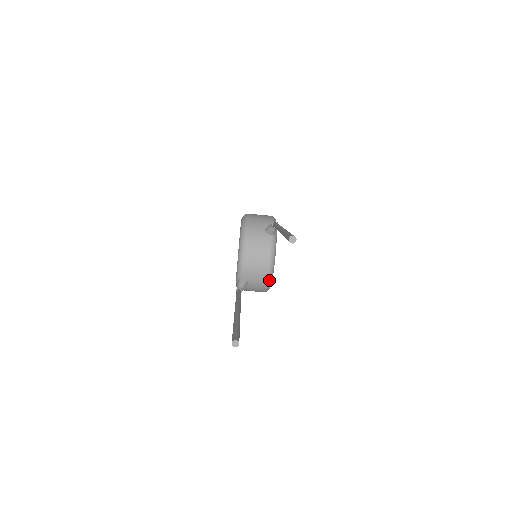
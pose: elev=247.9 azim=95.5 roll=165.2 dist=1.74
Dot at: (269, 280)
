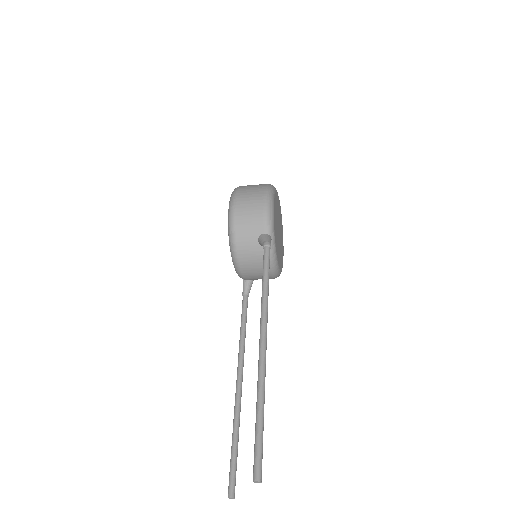
Dot at: occluded
